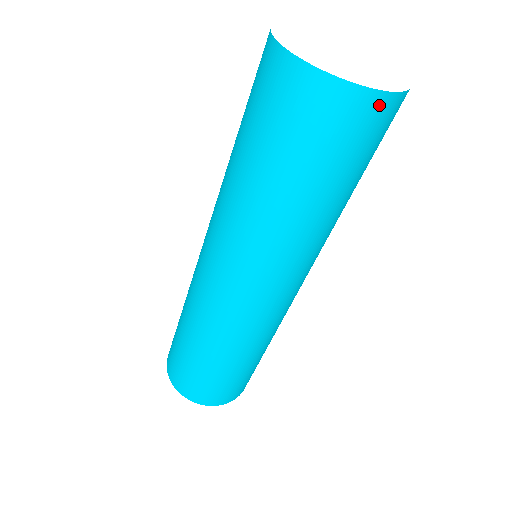
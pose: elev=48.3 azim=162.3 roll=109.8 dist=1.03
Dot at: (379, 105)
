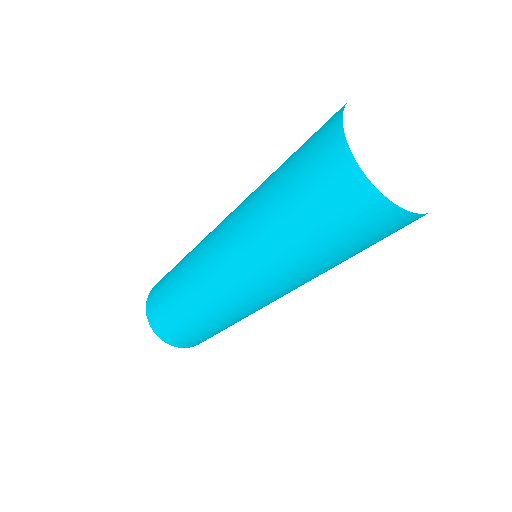
Dot at: (386, 211)
